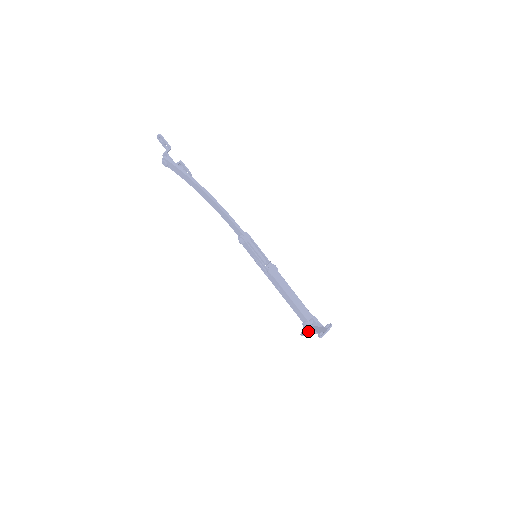
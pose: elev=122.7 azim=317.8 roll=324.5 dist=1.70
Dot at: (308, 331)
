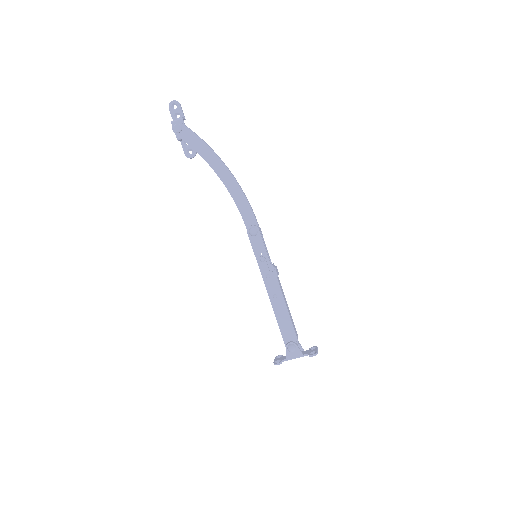
Dot at: (290, 355)
